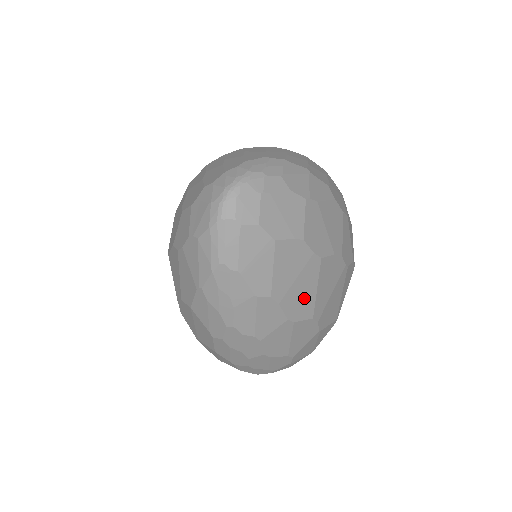
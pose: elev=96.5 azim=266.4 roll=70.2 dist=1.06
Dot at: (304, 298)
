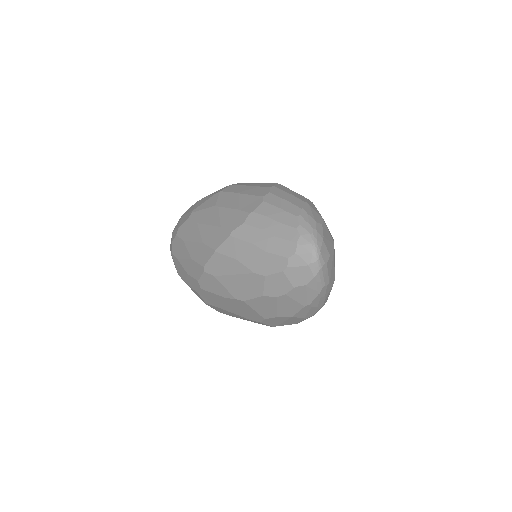
Dot at: occluded
